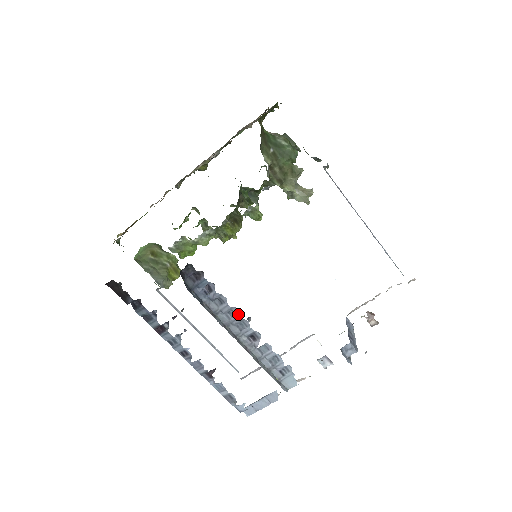
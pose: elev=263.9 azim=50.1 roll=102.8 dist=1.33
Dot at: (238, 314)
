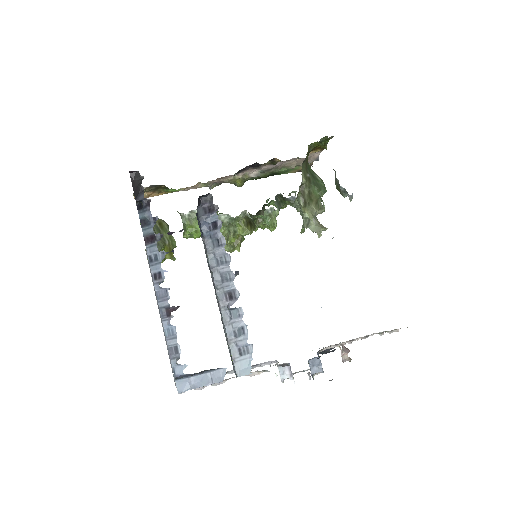
Dot at: (229, 263)
